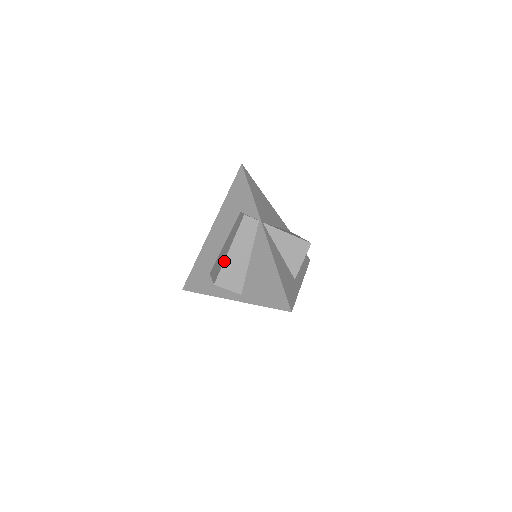
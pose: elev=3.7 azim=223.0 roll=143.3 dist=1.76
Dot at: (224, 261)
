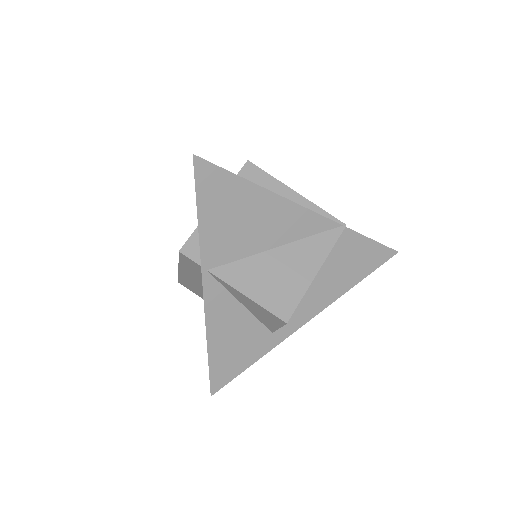
Dot at: (178, 273)
